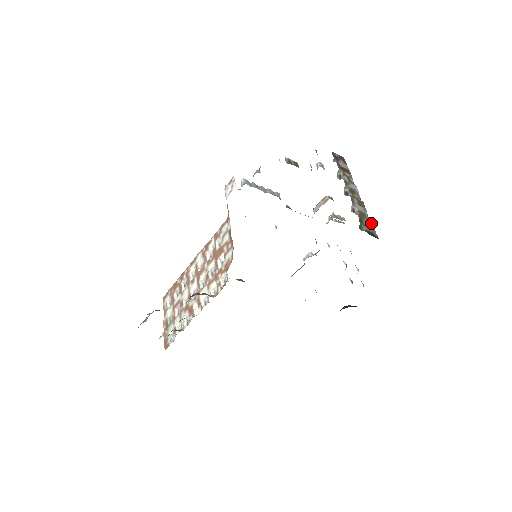
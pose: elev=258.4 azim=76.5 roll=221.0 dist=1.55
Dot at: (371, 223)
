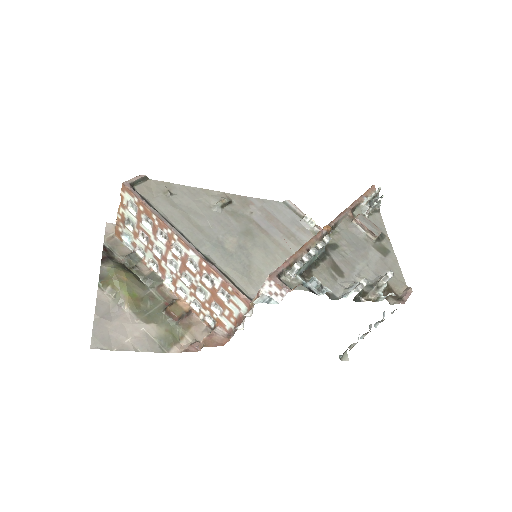
Dot at: occluded
